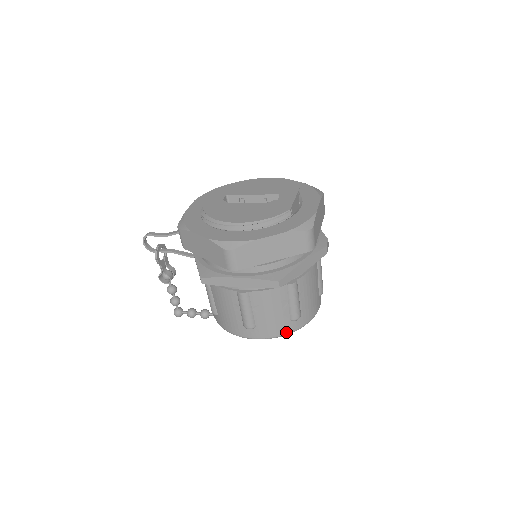
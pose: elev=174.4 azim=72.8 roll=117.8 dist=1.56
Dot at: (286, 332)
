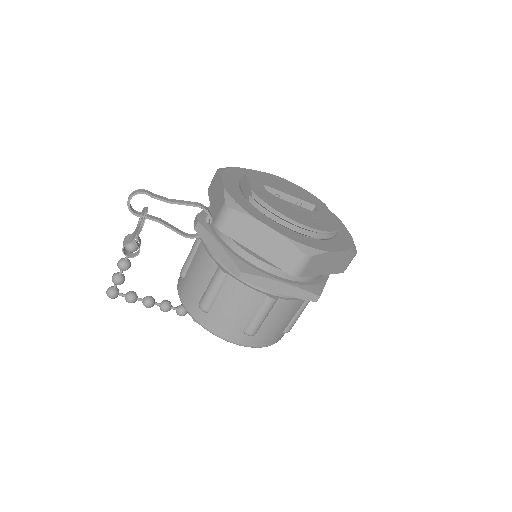
Dot at: (273, 343)
